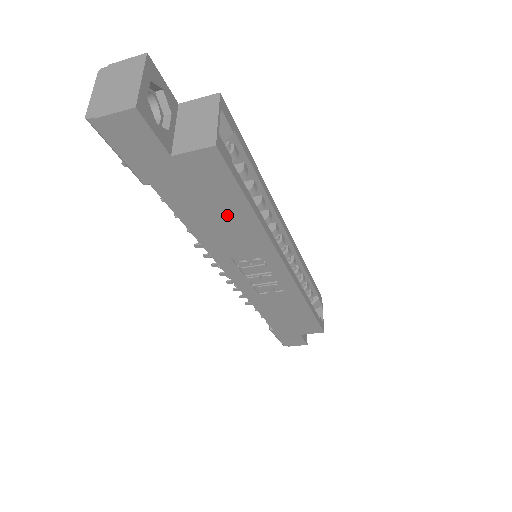
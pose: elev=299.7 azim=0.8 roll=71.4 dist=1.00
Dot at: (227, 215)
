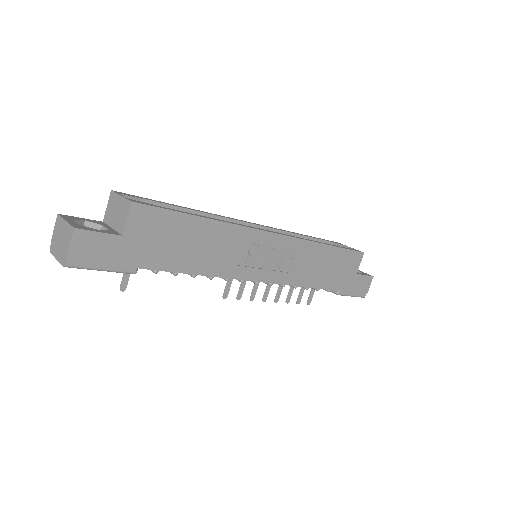
Dot at: (194, 238)
